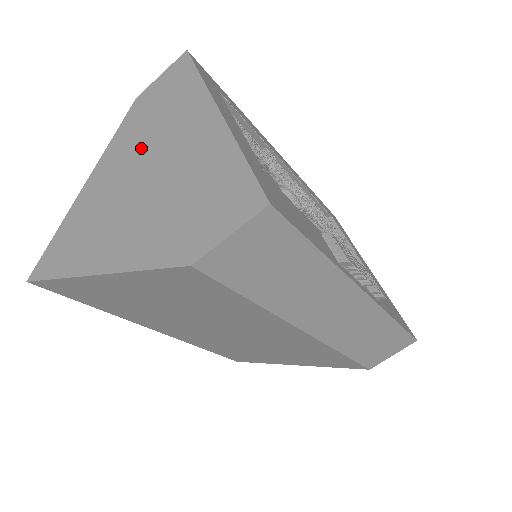
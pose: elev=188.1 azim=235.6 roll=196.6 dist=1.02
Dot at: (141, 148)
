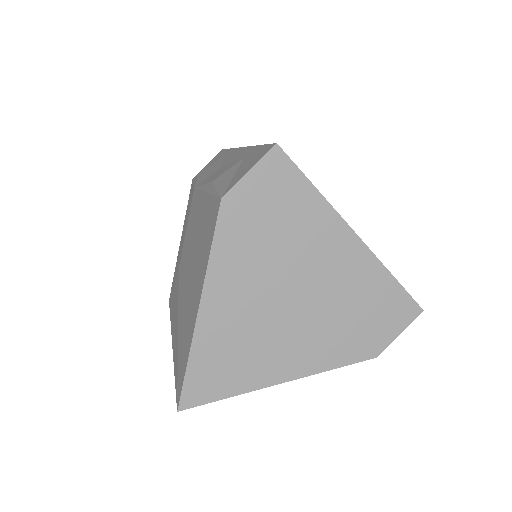
Dot at: (270, 266)
